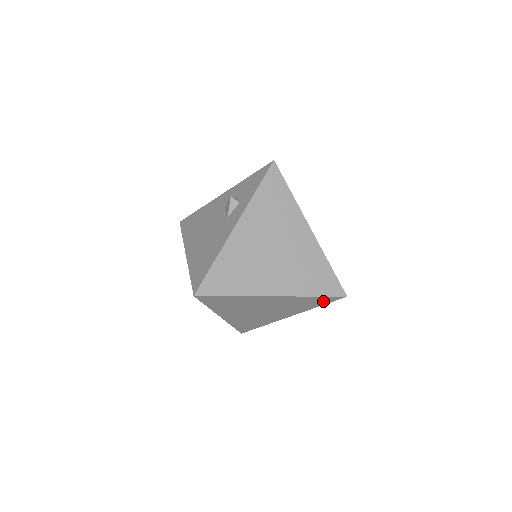
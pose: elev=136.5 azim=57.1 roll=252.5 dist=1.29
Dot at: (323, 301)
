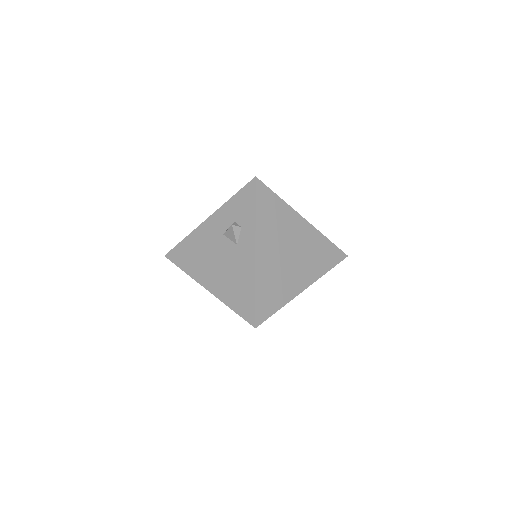
Dot at: occluded
